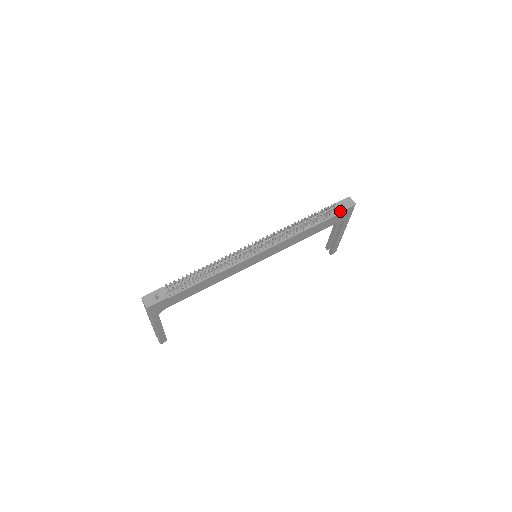
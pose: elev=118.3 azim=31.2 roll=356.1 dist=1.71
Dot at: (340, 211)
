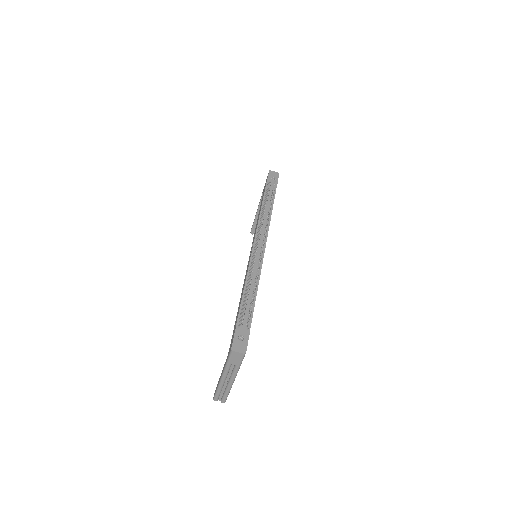
Dot at: (276, 183)
